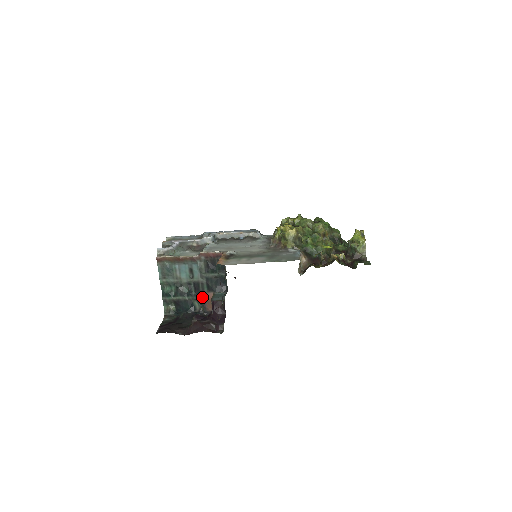
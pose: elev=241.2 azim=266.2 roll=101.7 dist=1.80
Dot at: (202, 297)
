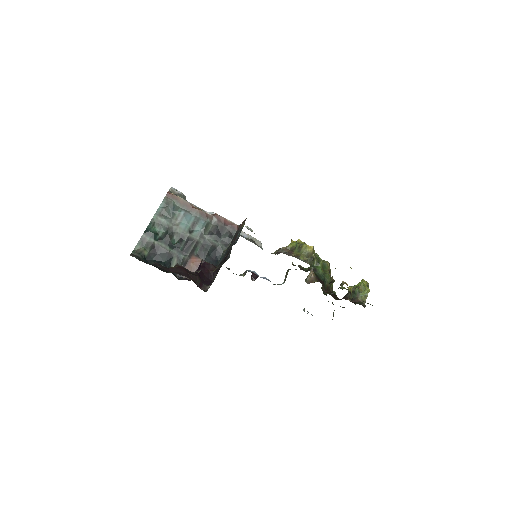
Dot at: (187, 257)
